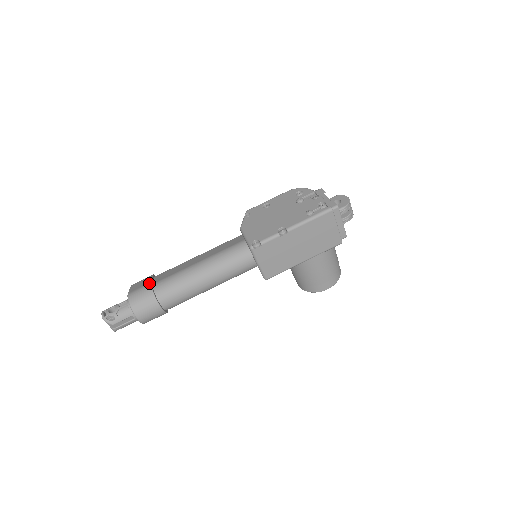
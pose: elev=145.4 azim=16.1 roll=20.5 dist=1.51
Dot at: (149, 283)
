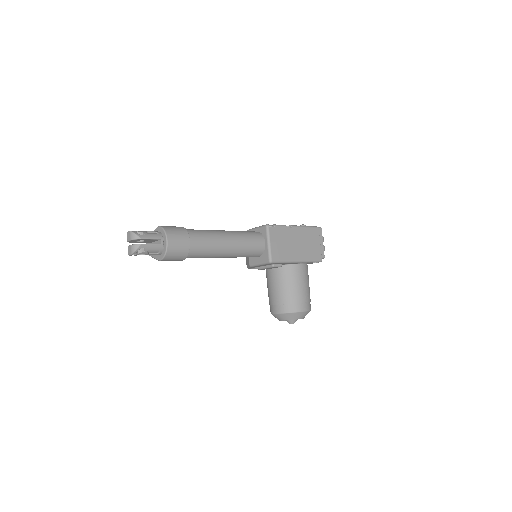
Dot at: occluded
